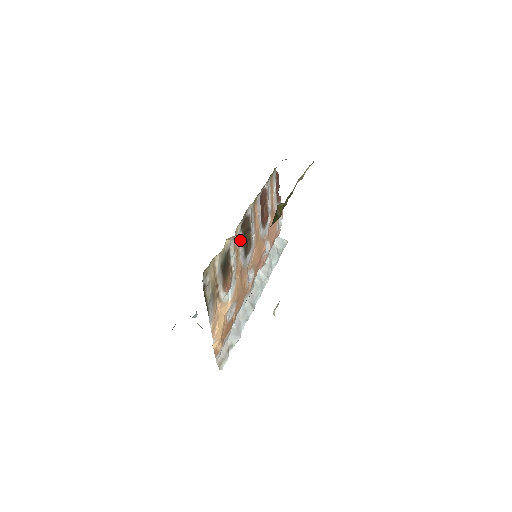
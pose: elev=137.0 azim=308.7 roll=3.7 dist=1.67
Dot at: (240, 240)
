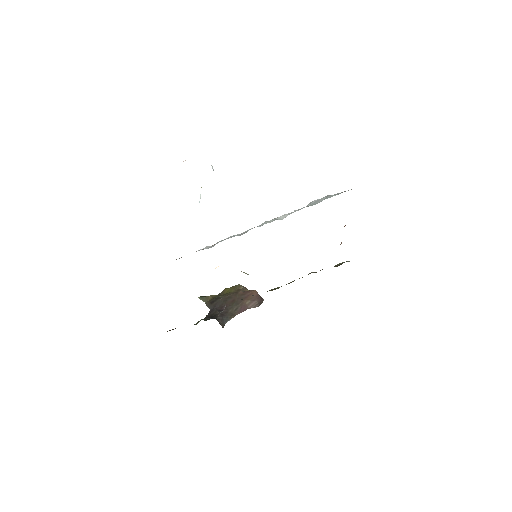
Dot at: occluded
